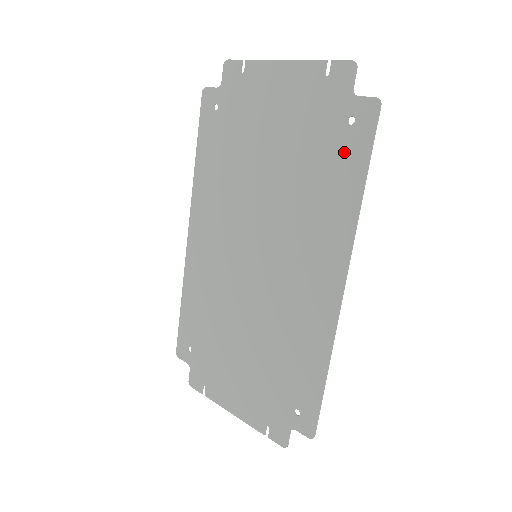
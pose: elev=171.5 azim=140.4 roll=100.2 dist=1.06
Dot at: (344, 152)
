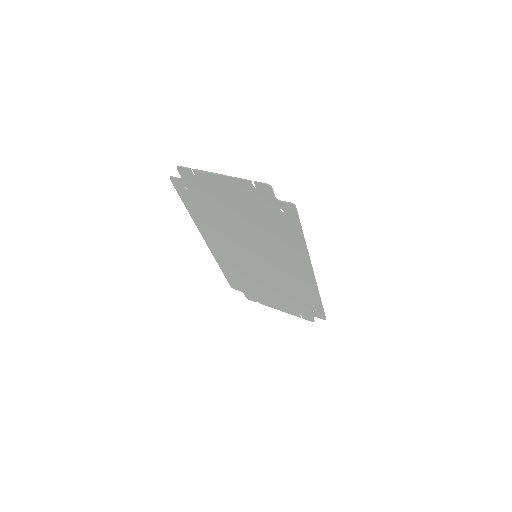
Dot at: (285, 223)
